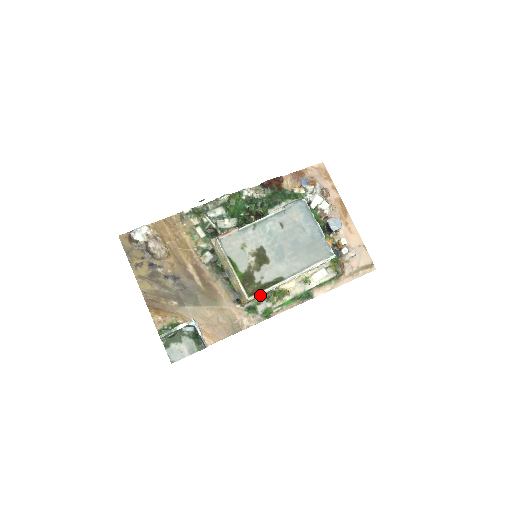
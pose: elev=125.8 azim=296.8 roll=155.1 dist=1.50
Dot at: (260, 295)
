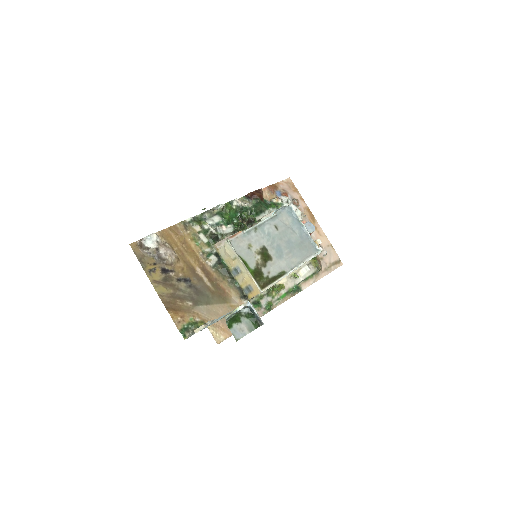
Dot at: occluded
